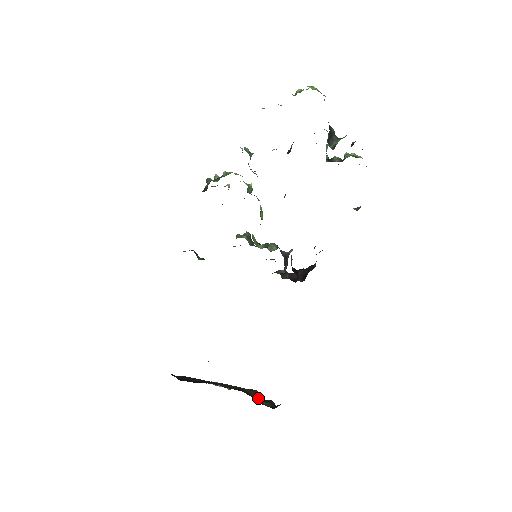
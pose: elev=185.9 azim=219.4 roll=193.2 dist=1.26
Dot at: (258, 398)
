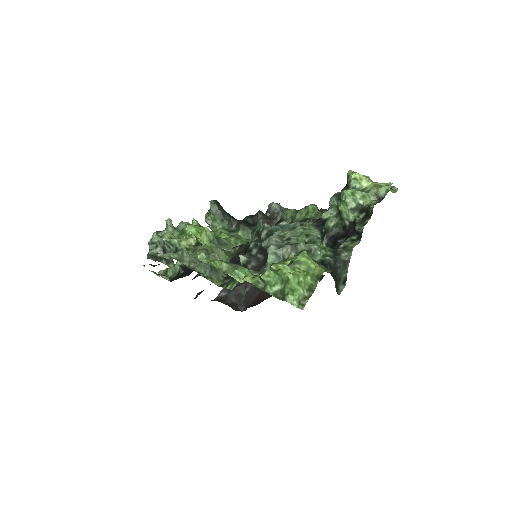
Dot at: occluded
